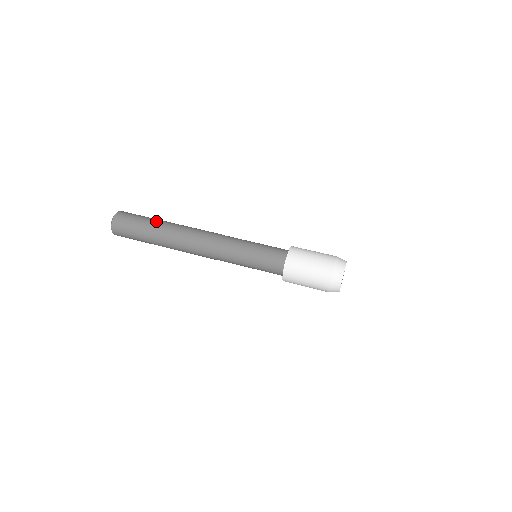
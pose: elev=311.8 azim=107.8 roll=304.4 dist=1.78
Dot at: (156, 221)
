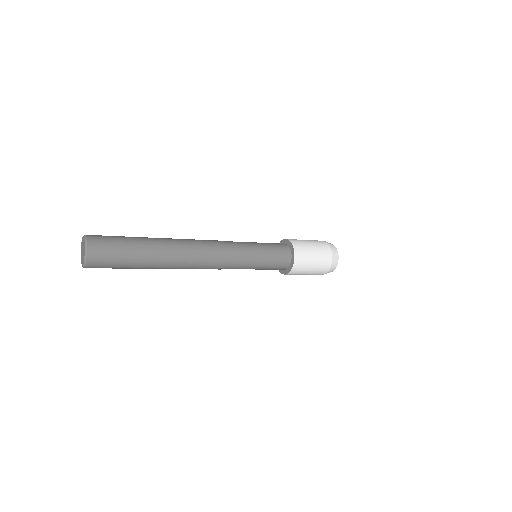
Dot at: (142, 237)
